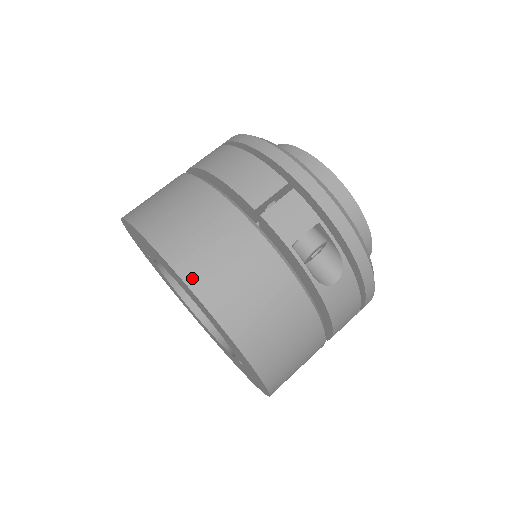
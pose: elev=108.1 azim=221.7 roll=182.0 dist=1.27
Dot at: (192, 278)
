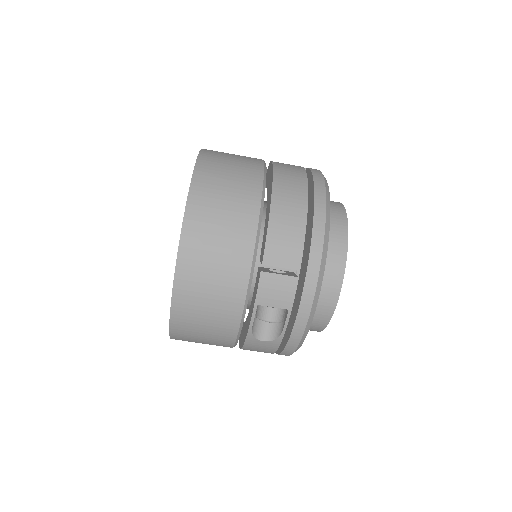
Dot at: (183, 264)
